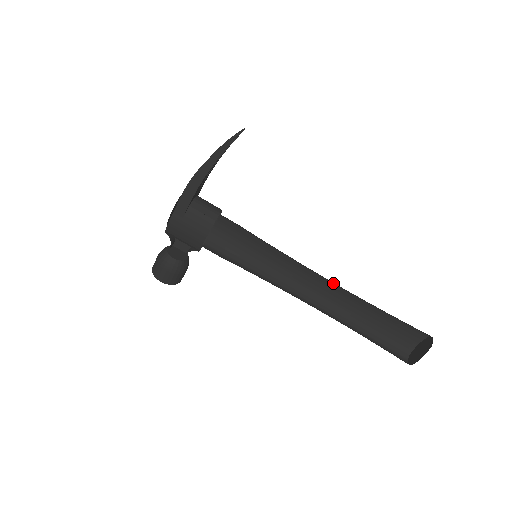
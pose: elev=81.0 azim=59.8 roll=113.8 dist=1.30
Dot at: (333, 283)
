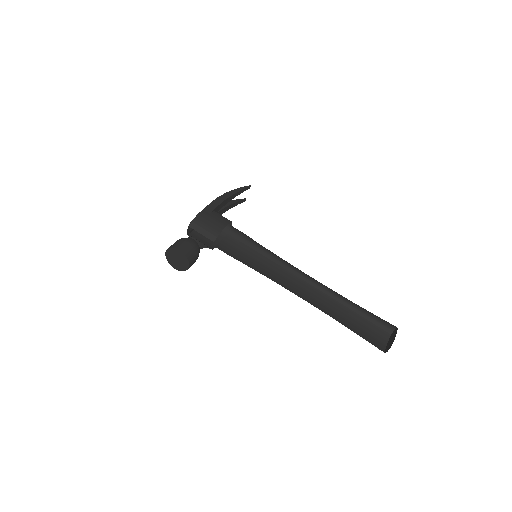
Dot at: (312, 286)
